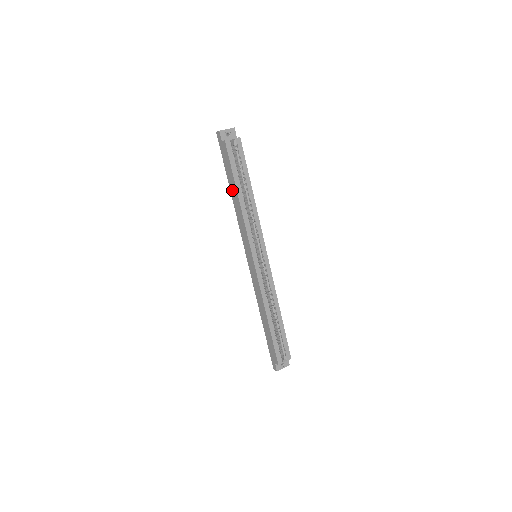
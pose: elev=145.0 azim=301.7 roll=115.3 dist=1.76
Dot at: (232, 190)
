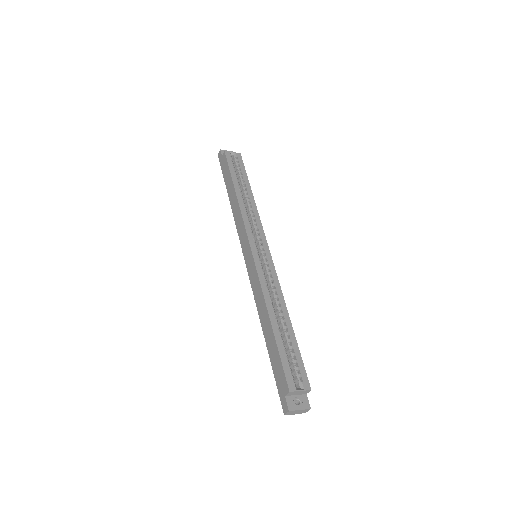
Dot at: (230, 193)
